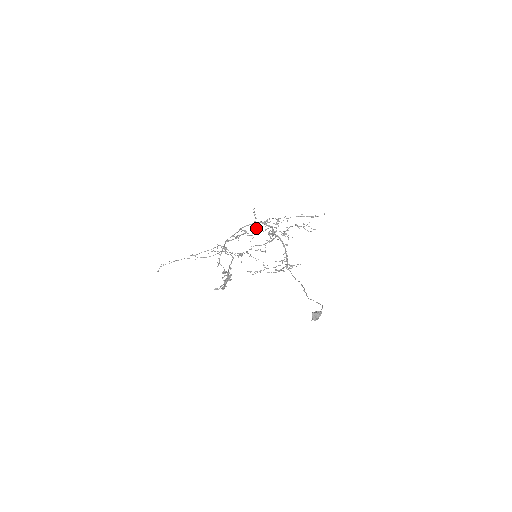
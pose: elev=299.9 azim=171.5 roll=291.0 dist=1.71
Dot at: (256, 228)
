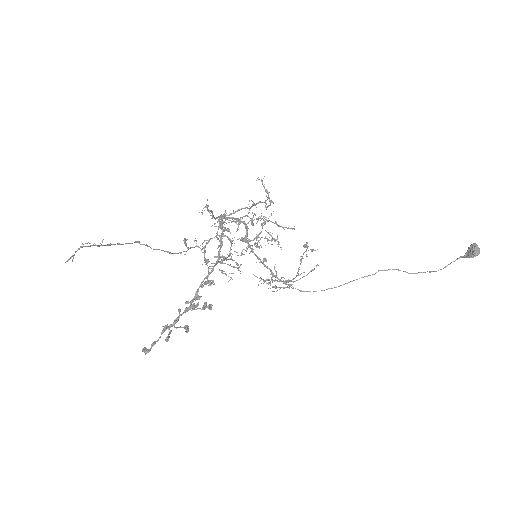
Dot at: (225, 228)
